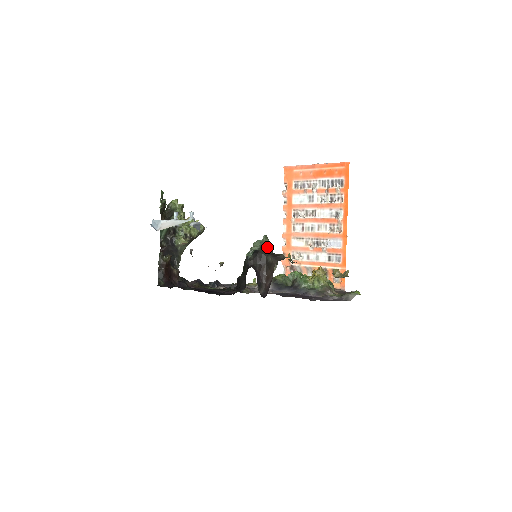
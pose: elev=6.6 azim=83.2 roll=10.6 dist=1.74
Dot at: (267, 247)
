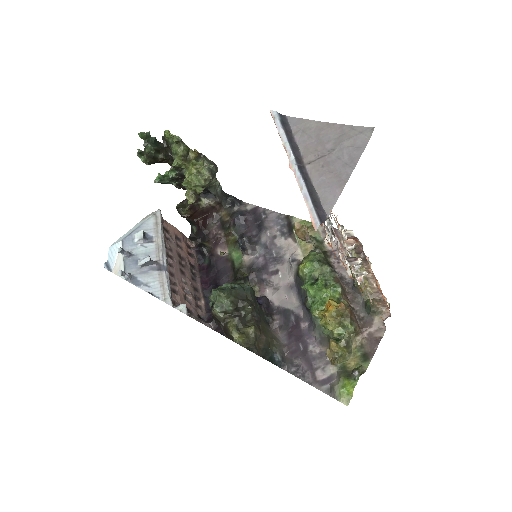
Dot at: (219, 312)
